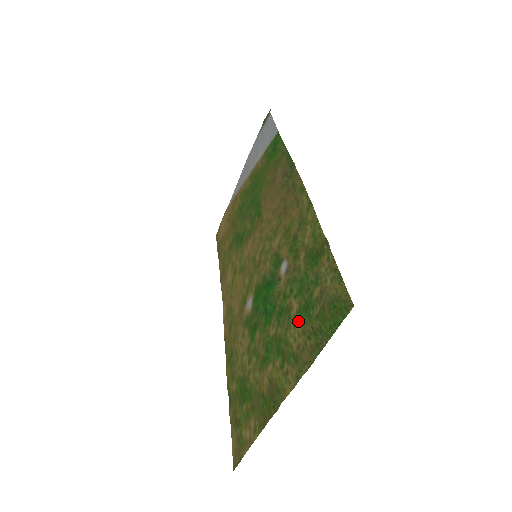
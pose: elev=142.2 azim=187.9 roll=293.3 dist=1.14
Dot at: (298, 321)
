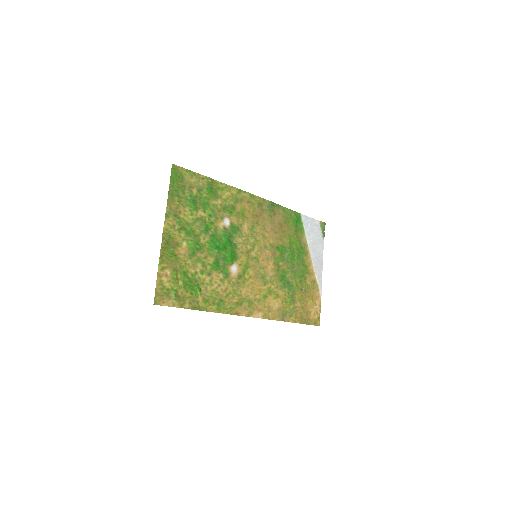
Dot at: (192, 211)
